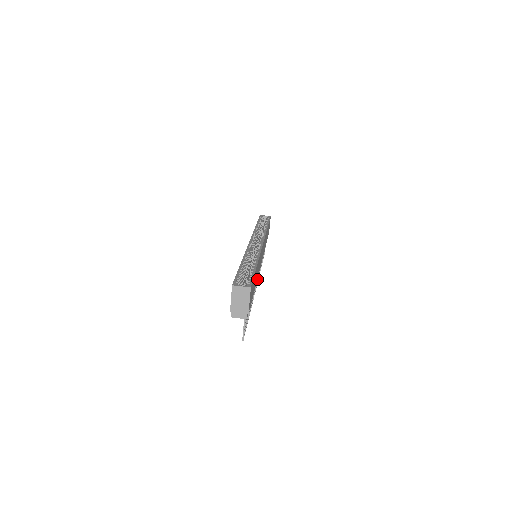
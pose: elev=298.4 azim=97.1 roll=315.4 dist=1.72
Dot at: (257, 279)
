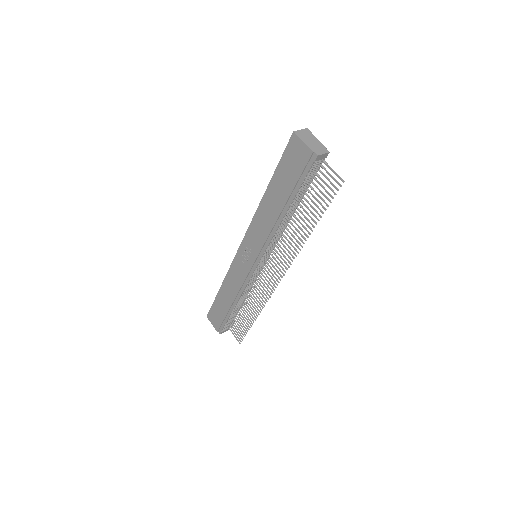
Dot at: (275, 277)
